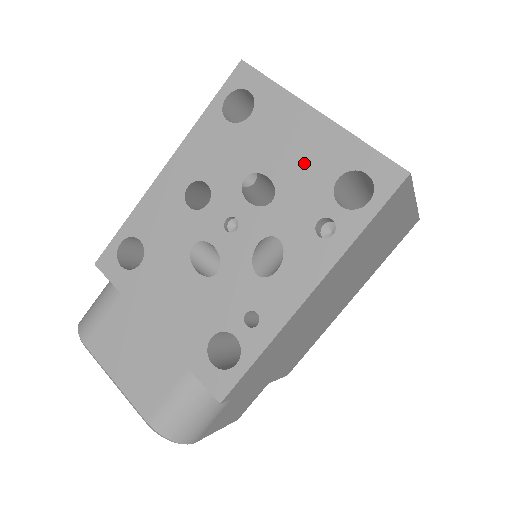
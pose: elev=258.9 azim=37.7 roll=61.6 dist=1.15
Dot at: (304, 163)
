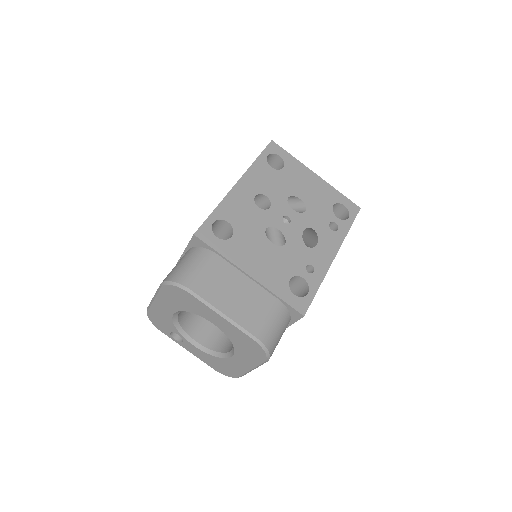
Dot at: (316, 196)
